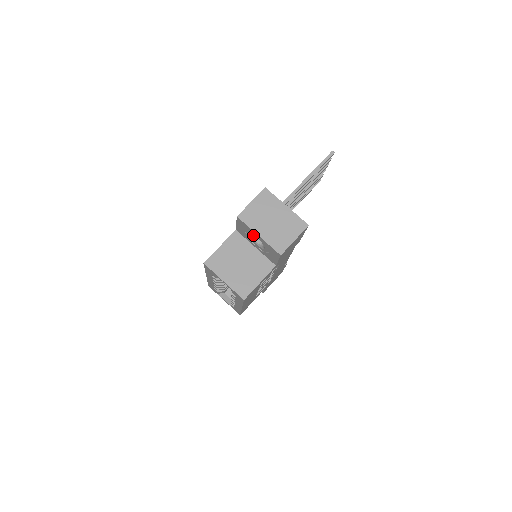
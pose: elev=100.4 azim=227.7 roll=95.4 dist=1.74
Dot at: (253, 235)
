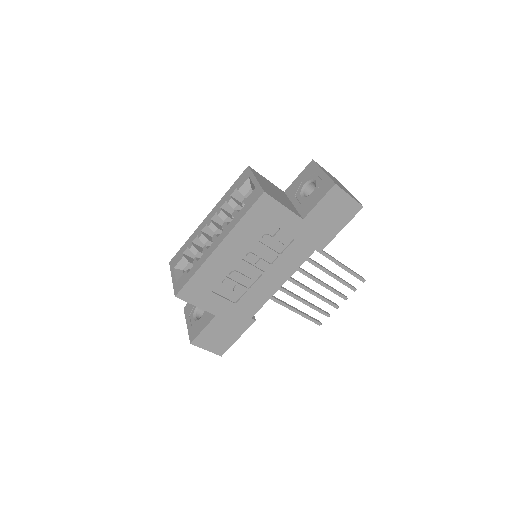
Dot at: (312, 179)
